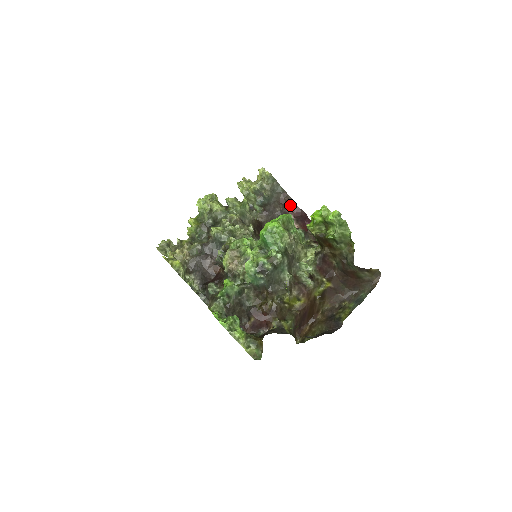
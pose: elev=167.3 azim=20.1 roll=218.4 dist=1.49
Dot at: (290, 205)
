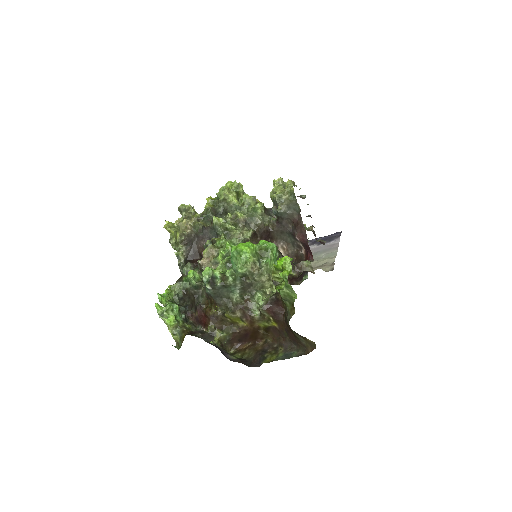
Dot at: (300, 229)
